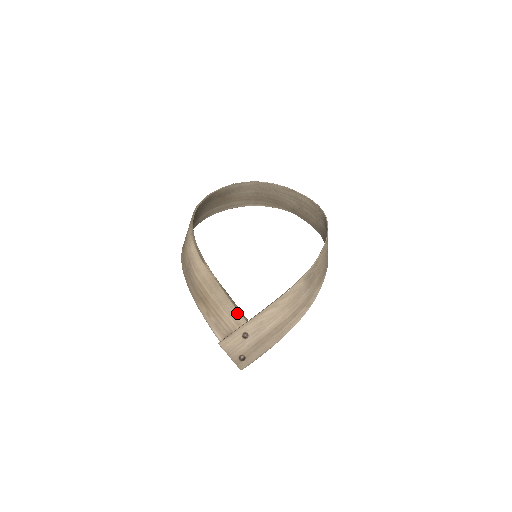
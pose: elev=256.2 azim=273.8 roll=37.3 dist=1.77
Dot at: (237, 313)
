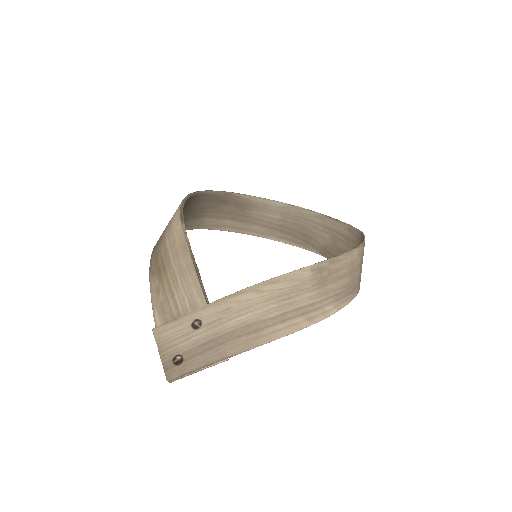
Dot at: (198, 290)
